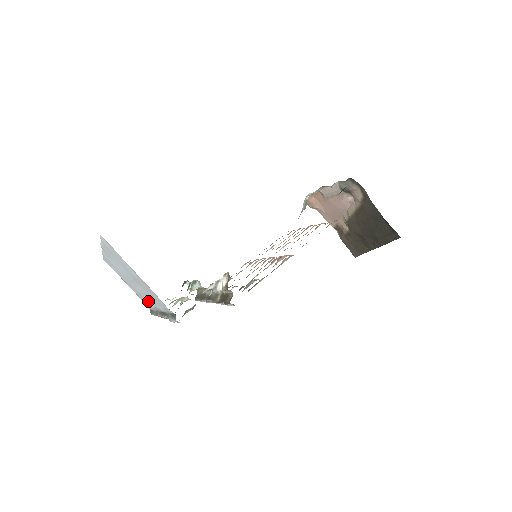
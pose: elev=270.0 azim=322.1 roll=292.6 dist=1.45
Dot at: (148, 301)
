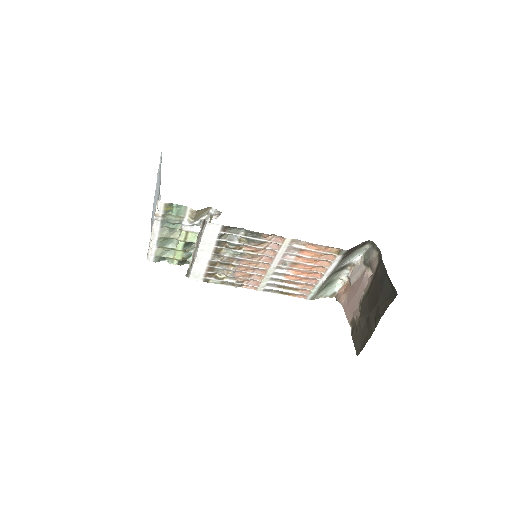
Dot at: occluded
